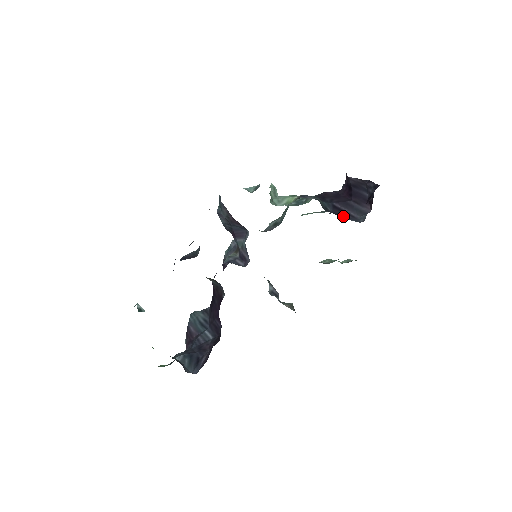
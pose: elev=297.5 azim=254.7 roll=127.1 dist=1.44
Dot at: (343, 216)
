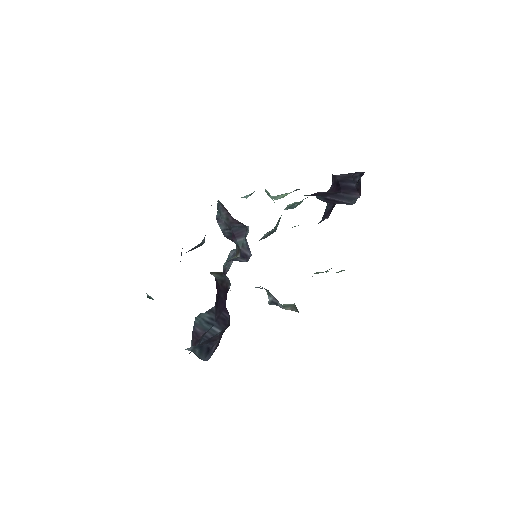
Dot at: (335, 203)
